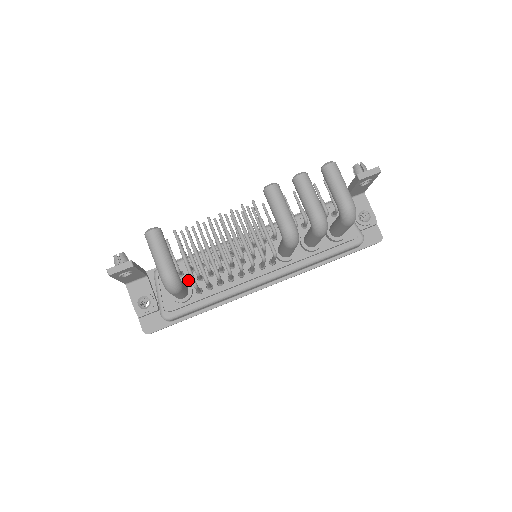
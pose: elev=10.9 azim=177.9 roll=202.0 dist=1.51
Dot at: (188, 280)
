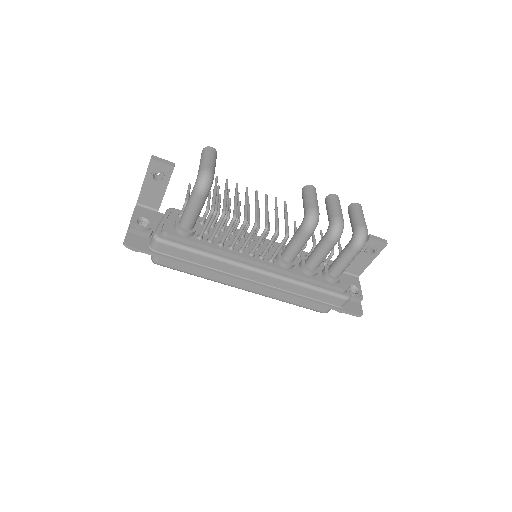
Dot at: occluded
